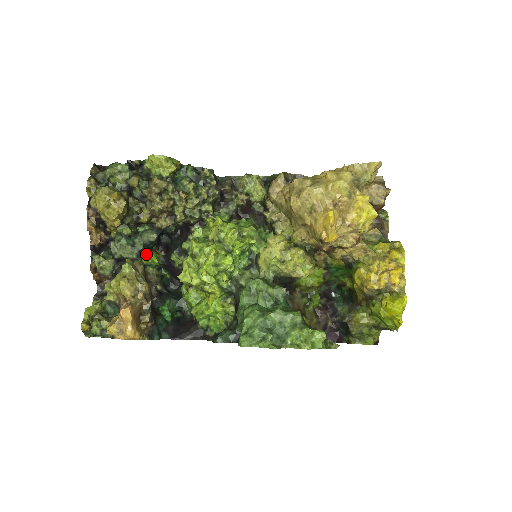
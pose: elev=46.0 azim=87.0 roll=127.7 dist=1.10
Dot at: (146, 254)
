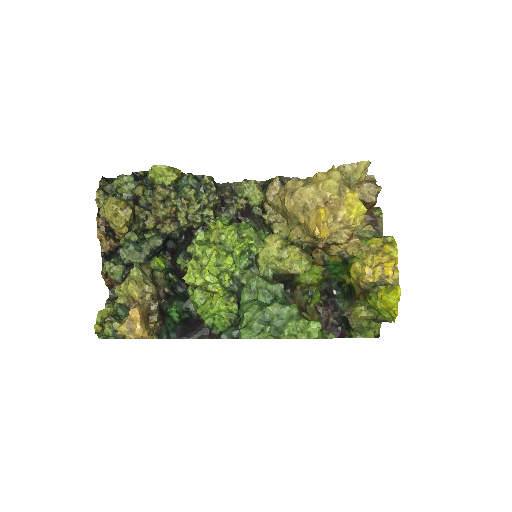
Dot at: (153, 259)
